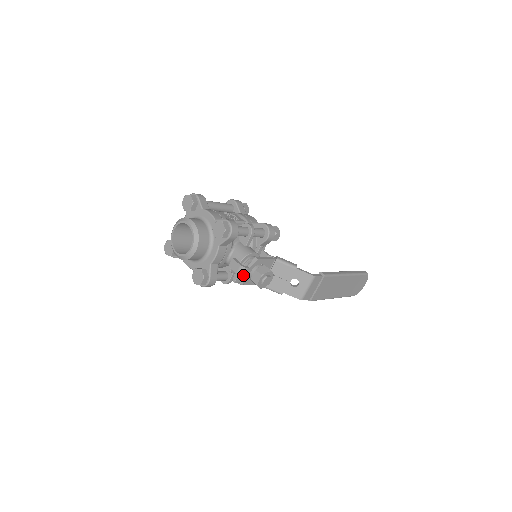
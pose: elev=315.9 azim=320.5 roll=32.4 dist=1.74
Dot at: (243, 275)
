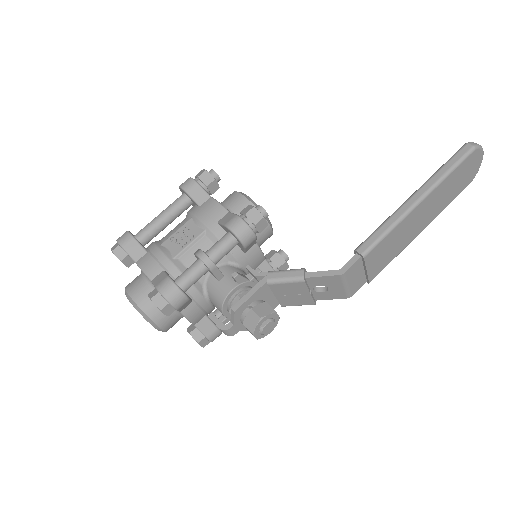
Dot at: (233, 334)
